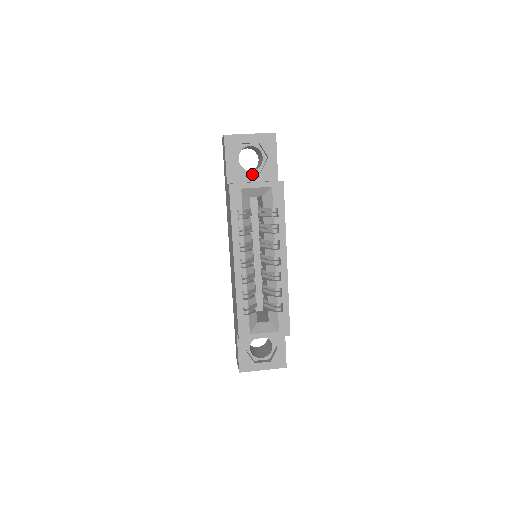
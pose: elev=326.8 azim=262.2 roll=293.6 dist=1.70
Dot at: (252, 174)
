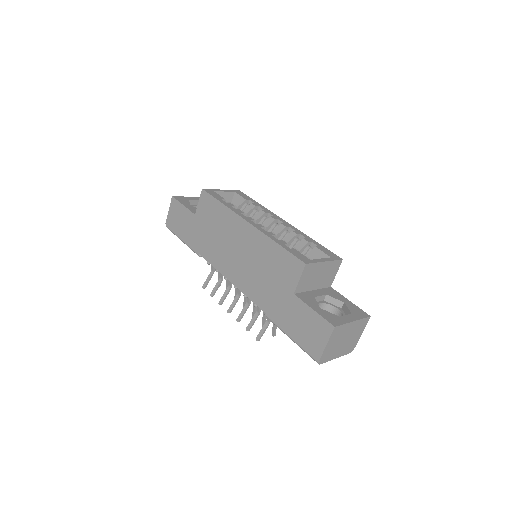
Dot at: occluded
